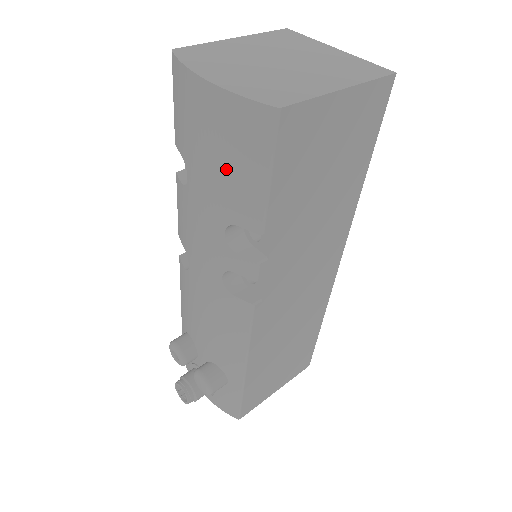
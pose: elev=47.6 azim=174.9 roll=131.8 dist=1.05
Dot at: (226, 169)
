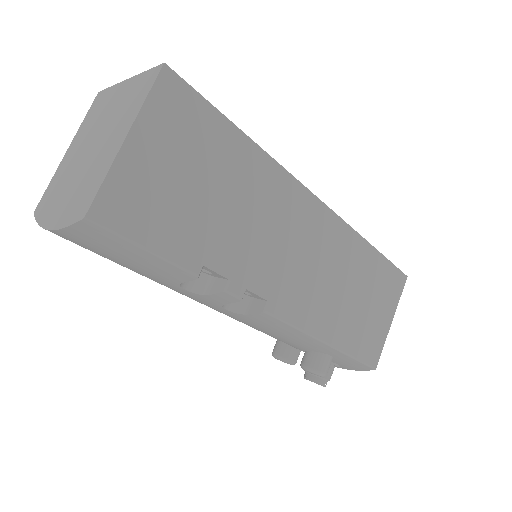
Dot at: (127, 262)
